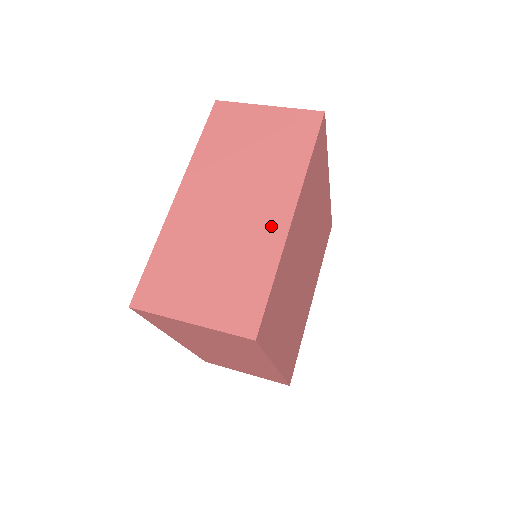
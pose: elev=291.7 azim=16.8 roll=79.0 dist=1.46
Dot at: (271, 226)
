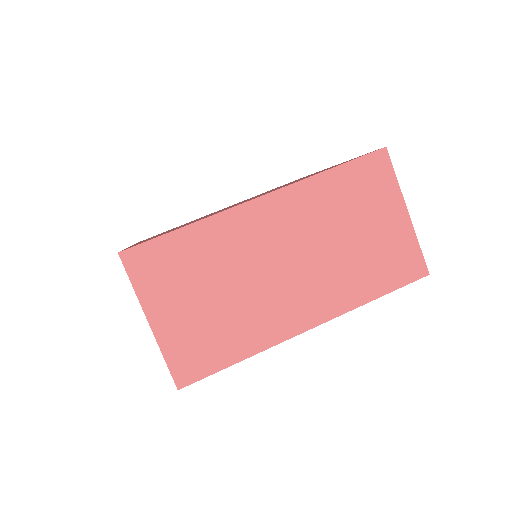
Dot at: (286, 319)
